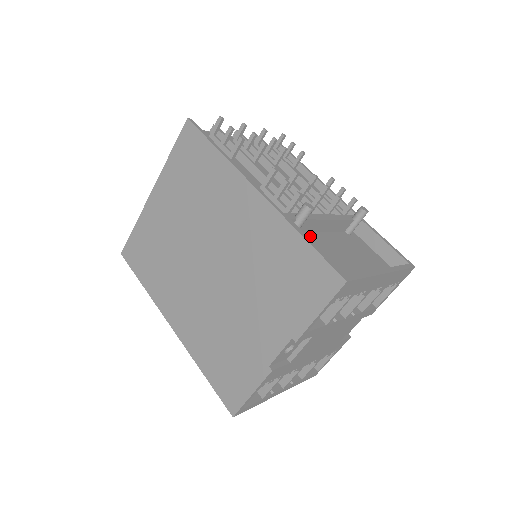
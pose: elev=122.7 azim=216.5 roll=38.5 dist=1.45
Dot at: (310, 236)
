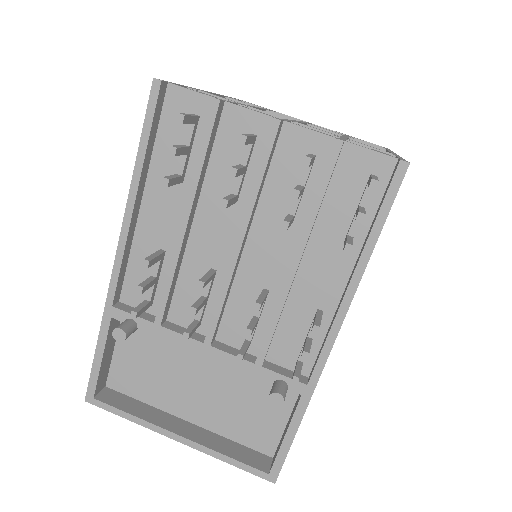
Dot at: occluded
